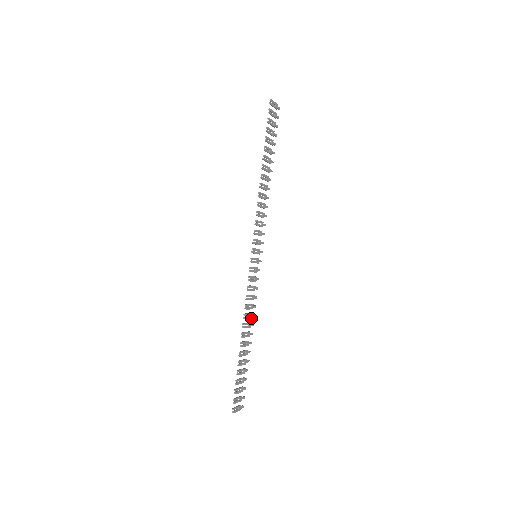
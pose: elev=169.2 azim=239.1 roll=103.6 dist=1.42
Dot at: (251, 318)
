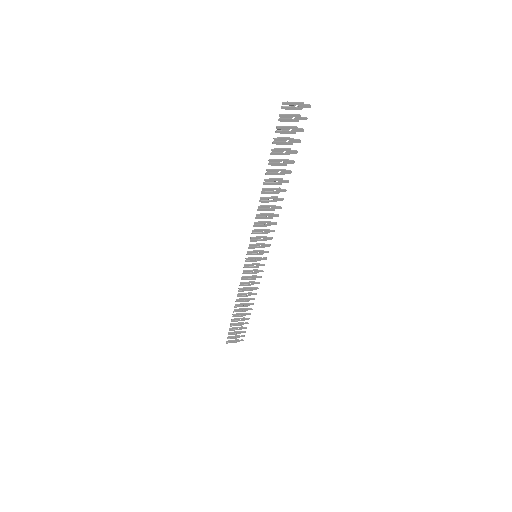
Dot at: occluded
